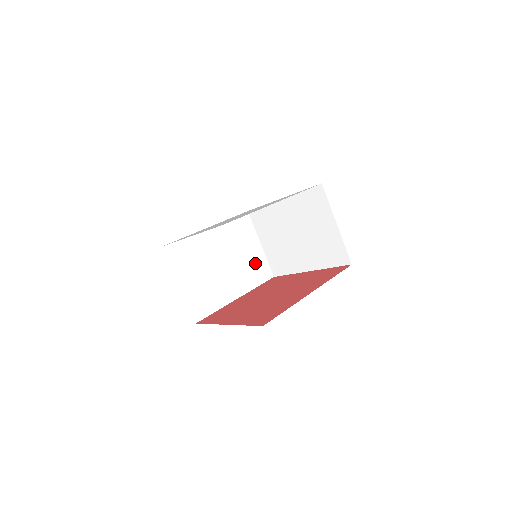
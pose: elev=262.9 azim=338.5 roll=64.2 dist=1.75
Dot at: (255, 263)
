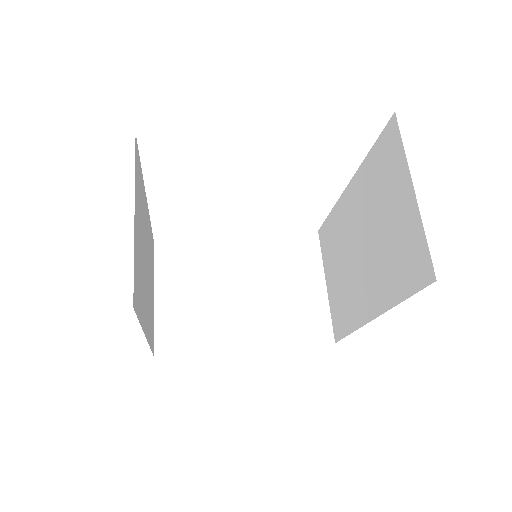
Dot at: (152, 312)
